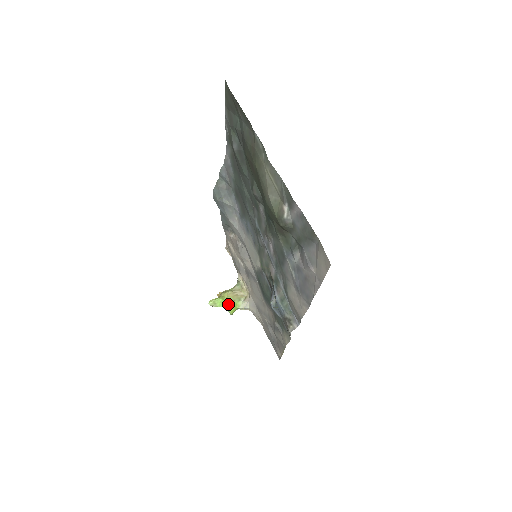
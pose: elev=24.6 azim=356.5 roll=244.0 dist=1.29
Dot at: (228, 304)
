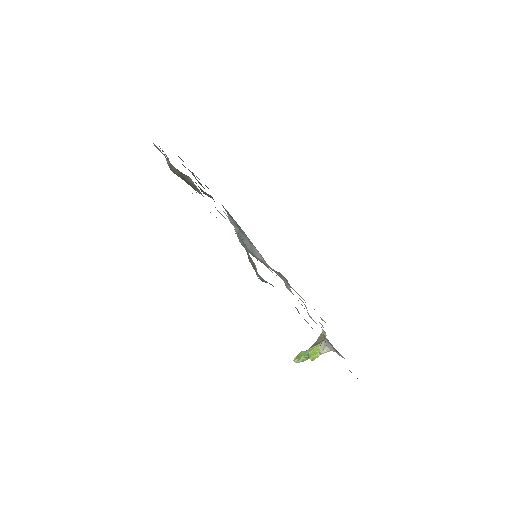
Dot at: (307, 351)
